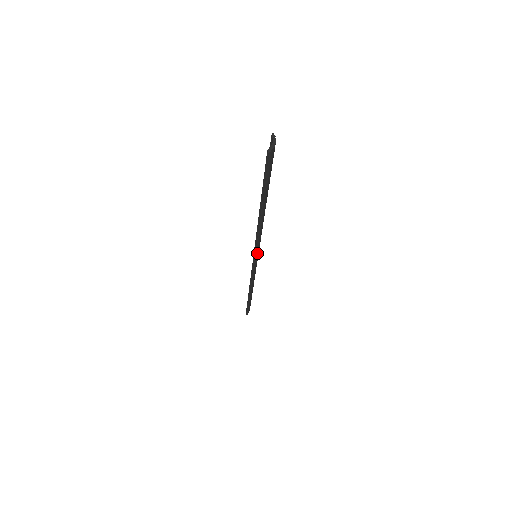
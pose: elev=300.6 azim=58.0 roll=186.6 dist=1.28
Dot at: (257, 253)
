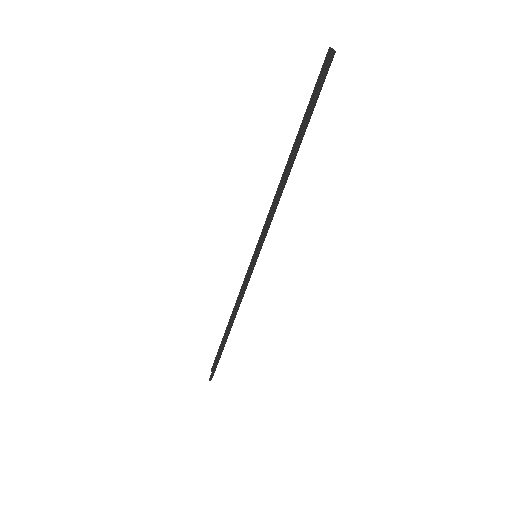
Dot at: (261, 246)
